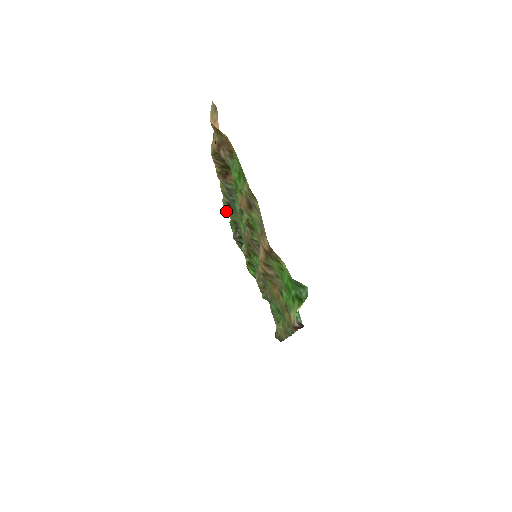
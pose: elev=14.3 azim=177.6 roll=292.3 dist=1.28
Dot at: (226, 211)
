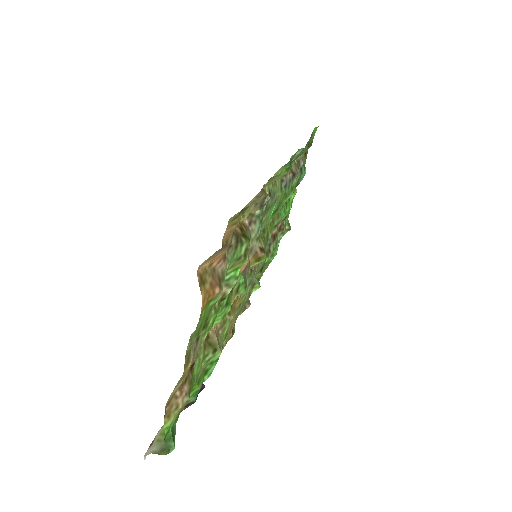
Dot at: occluded
